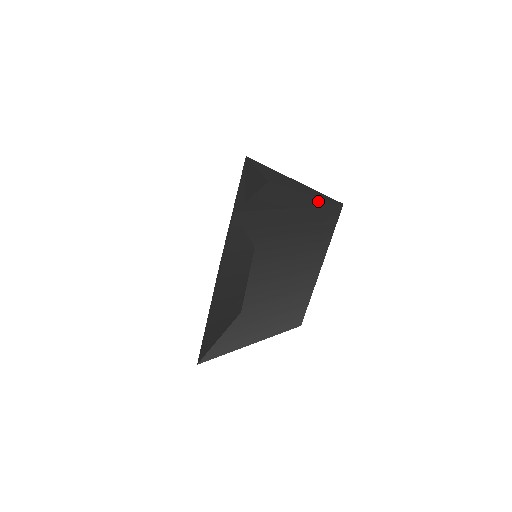
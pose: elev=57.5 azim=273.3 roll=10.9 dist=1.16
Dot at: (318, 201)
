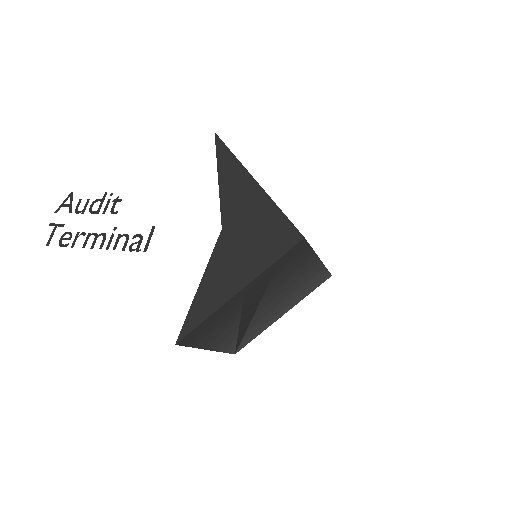
Dot at: (270, 253)
